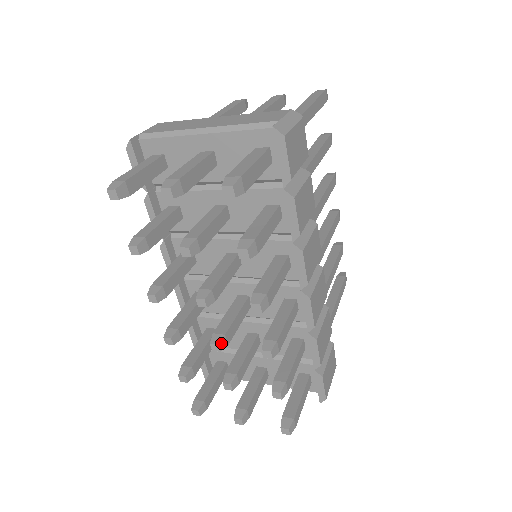
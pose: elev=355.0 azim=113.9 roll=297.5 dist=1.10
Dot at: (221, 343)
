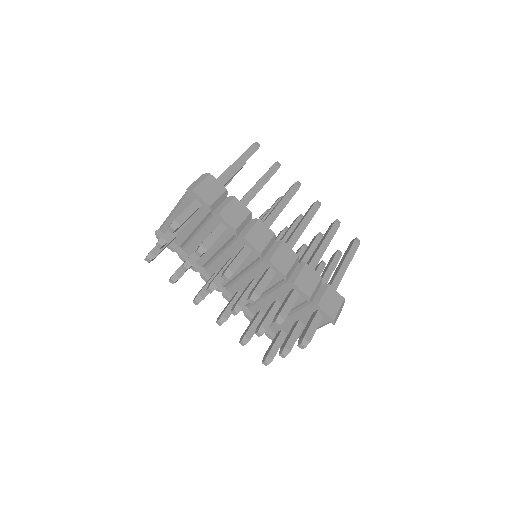
Dot at: (235, 309)
